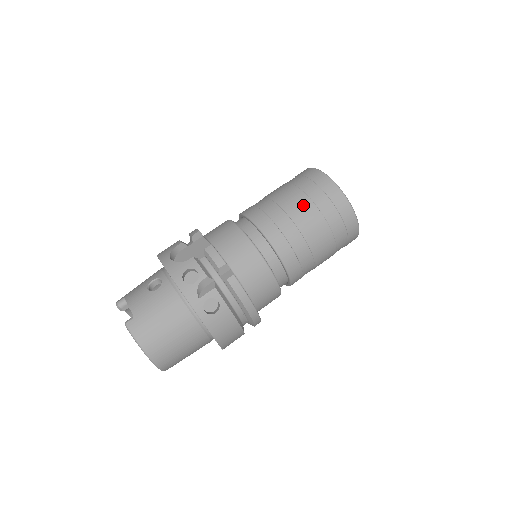
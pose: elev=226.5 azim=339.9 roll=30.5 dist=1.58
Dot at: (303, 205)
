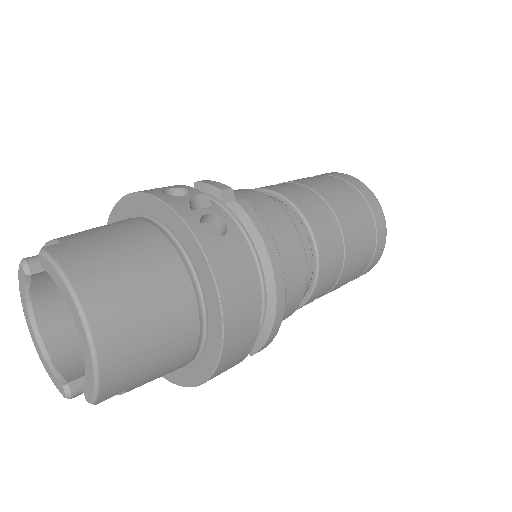
Dot at: (316, 180)
